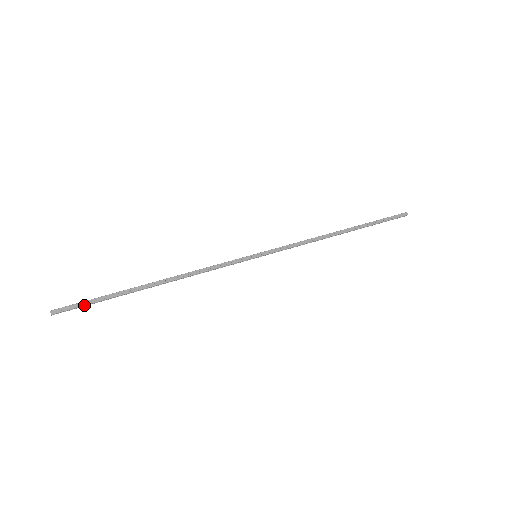
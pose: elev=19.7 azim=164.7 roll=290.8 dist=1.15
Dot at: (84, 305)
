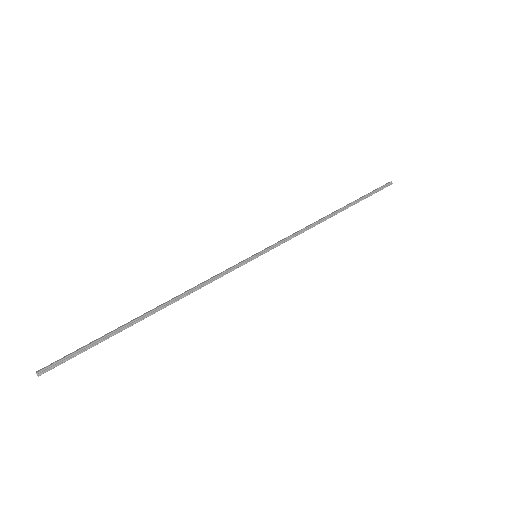
Dot at: (75, 352)
